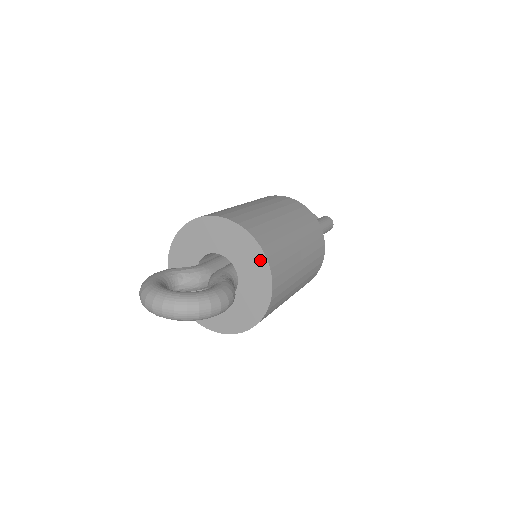
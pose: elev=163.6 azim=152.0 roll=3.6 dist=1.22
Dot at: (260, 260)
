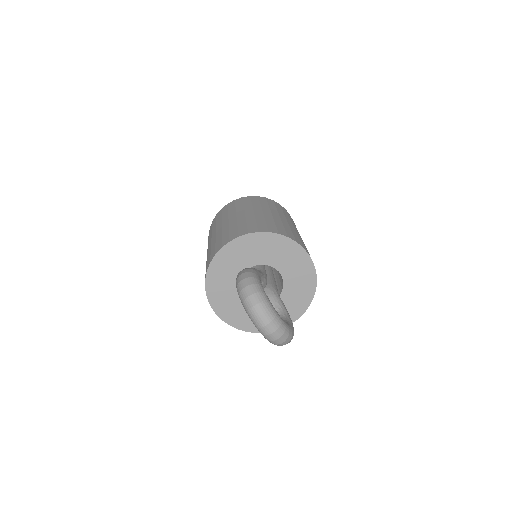
Dot at: (304, 303)
